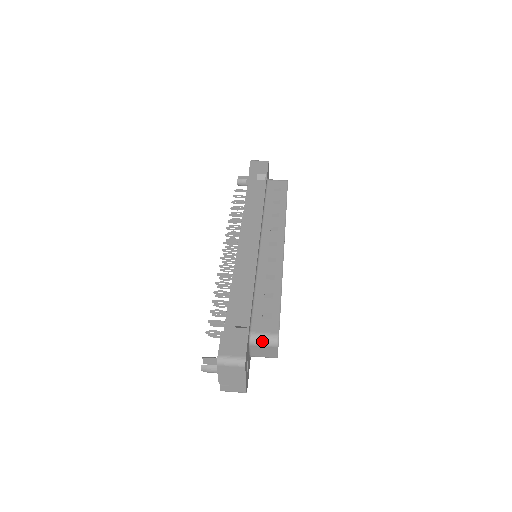
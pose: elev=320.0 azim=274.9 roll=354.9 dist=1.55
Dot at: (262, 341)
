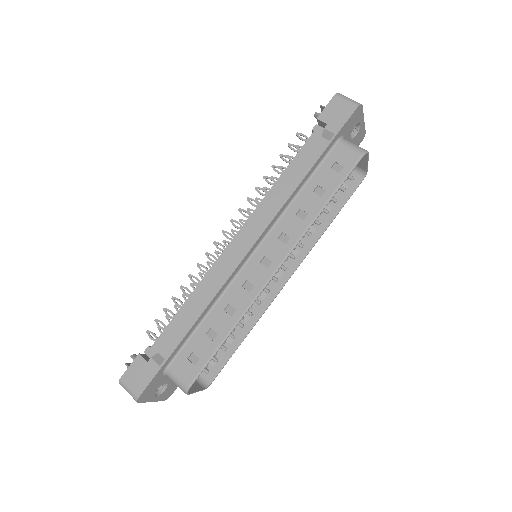
Dot at: (174, 382)
